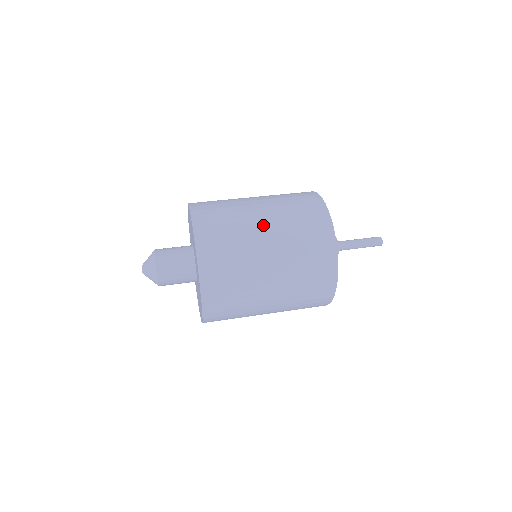
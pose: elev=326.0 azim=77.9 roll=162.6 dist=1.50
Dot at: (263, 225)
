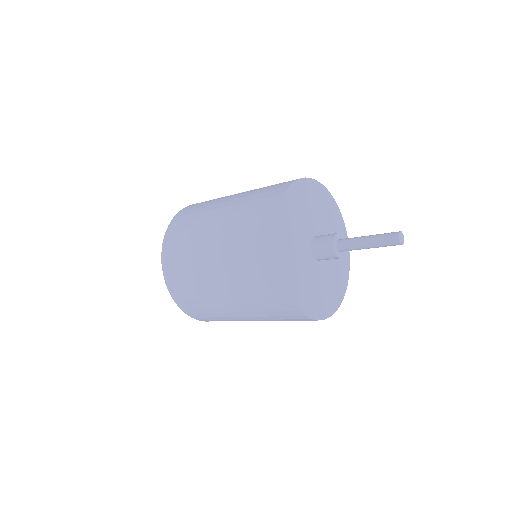
Dot at: (217, 216)
